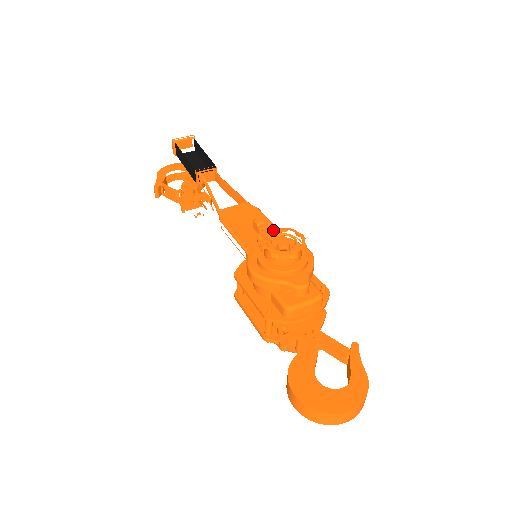
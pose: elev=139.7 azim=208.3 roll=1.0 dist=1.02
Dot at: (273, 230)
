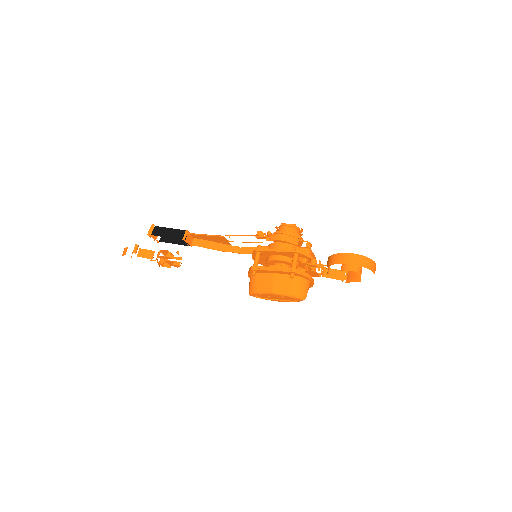
Dot at: occluded
